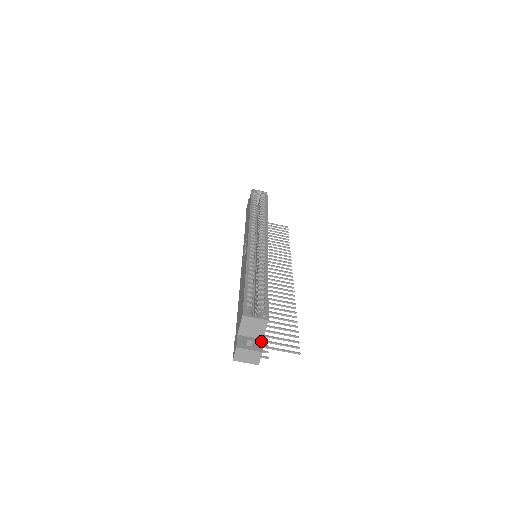
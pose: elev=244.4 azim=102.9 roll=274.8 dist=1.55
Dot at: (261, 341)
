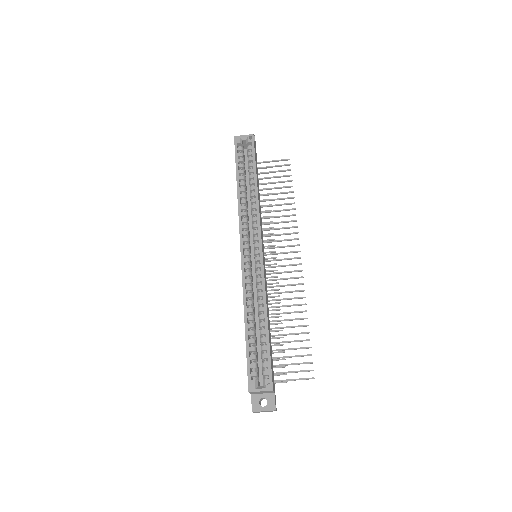
Dot at: (273, 396)
